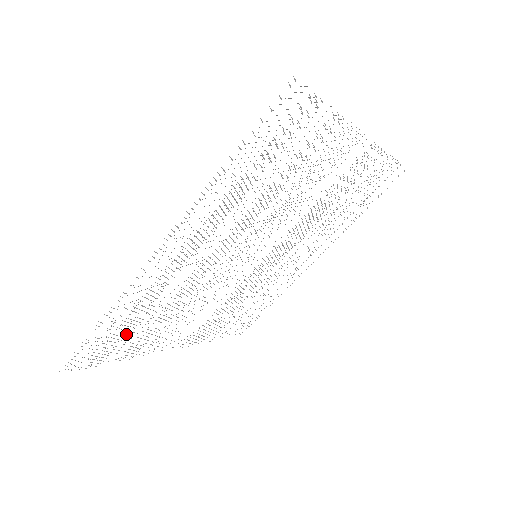
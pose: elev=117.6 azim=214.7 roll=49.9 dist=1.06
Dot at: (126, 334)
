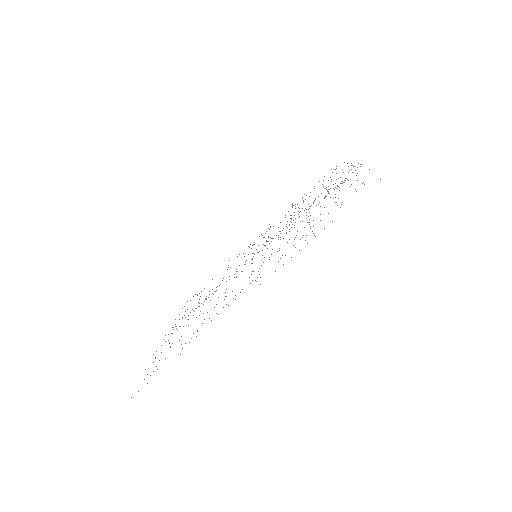
Dot at: occluded
